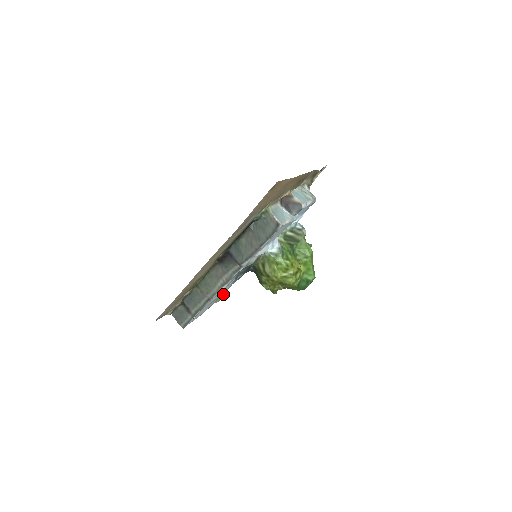
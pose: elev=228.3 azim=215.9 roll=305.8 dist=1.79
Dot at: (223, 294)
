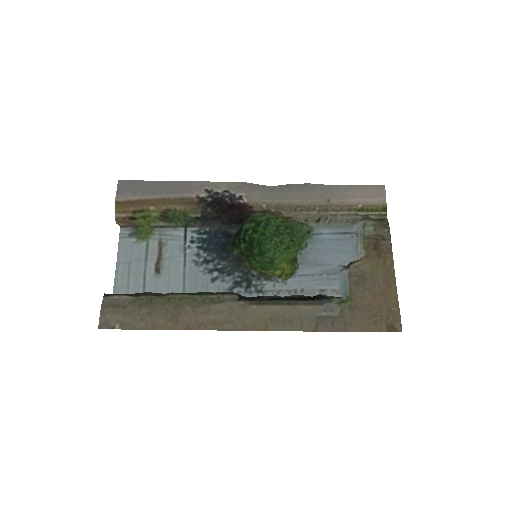
Dot at: (155, 233)
